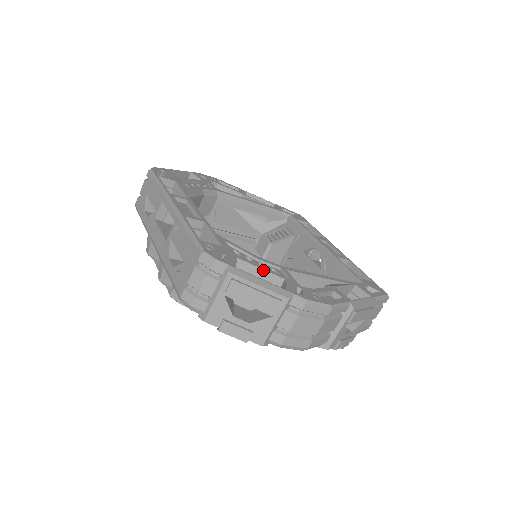
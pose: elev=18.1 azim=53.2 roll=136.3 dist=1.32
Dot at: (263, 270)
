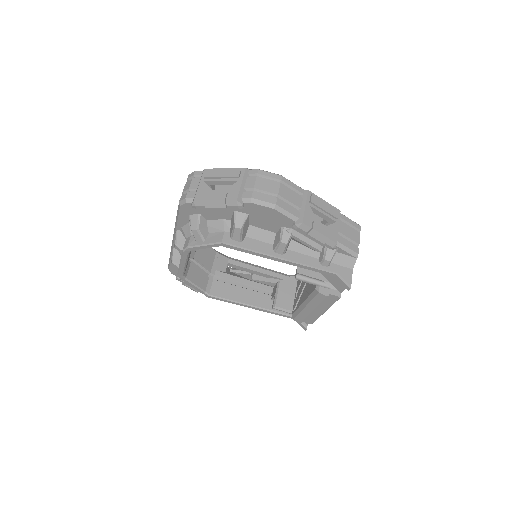
Dot at: occluded
